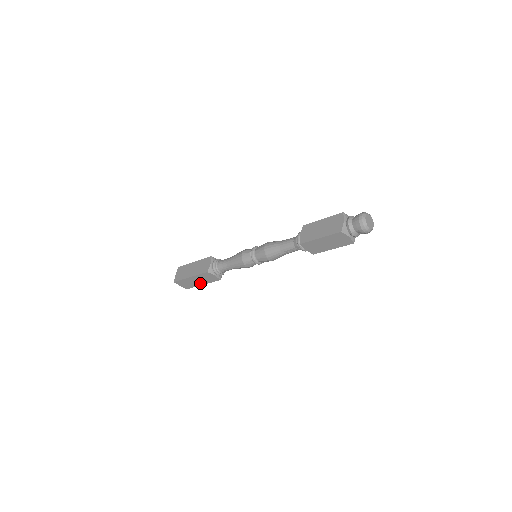
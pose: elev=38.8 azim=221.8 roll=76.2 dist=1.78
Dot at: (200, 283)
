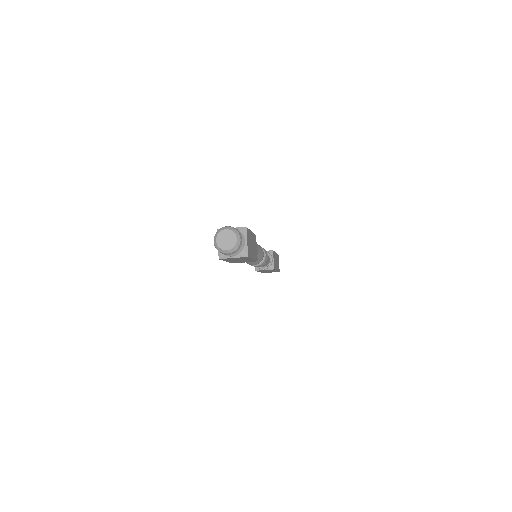
Dot at: occluded
